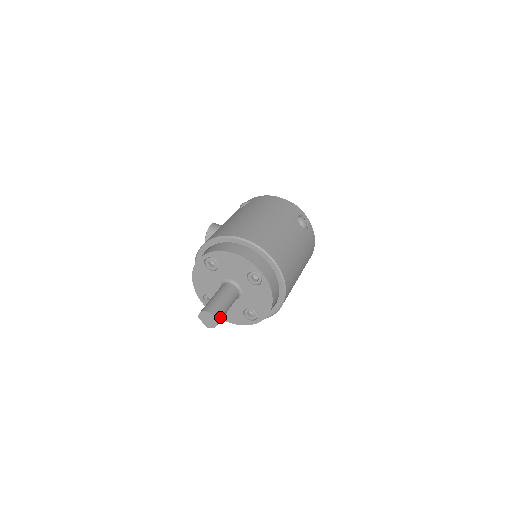
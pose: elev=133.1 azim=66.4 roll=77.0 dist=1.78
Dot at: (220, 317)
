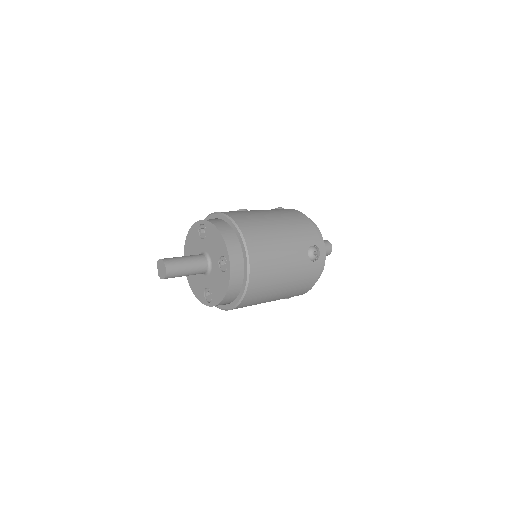
Dot at: (172, 274)
